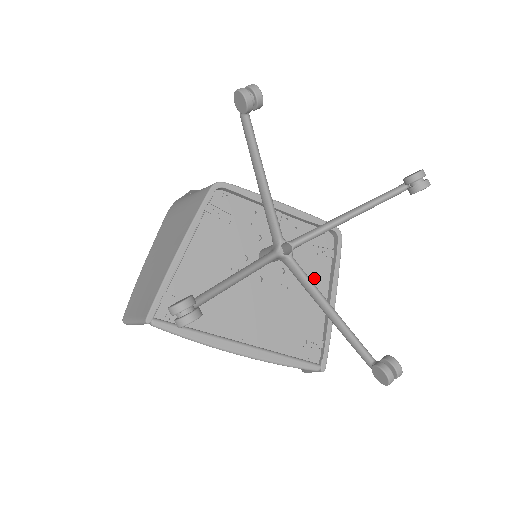
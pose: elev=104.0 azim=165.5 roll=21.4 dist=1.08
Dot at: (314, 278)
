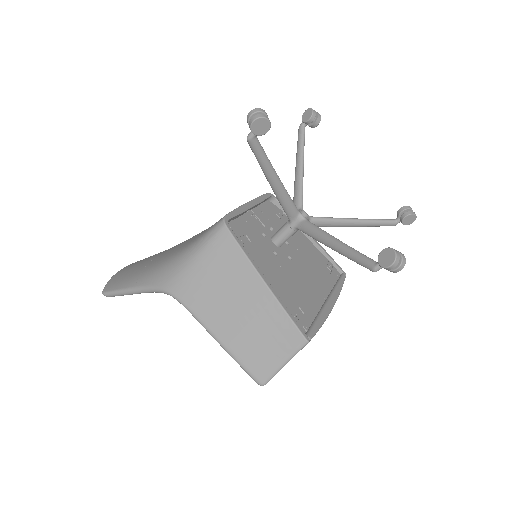
Dot at: occluded
